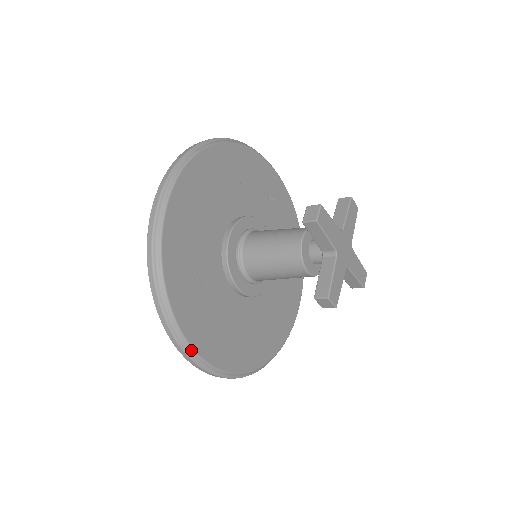
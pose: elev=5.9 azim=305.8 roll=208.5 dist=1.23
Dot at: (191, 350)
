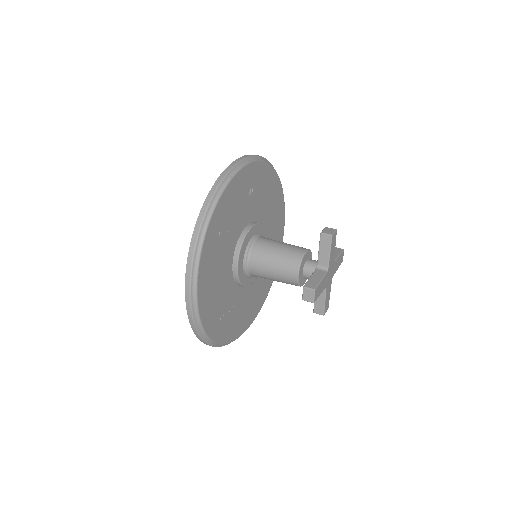
Dot at: (237, 338)
